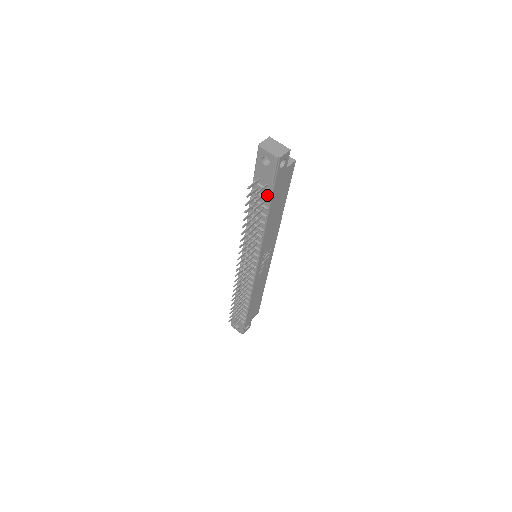
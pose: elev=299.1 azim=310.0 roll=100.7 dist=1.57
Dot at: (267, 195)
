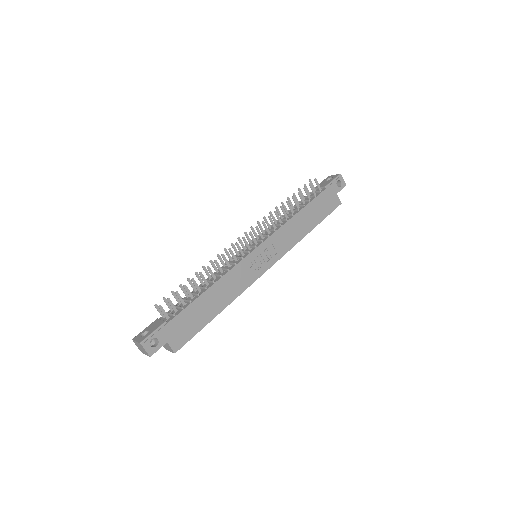
Dot at: (315, 195)
